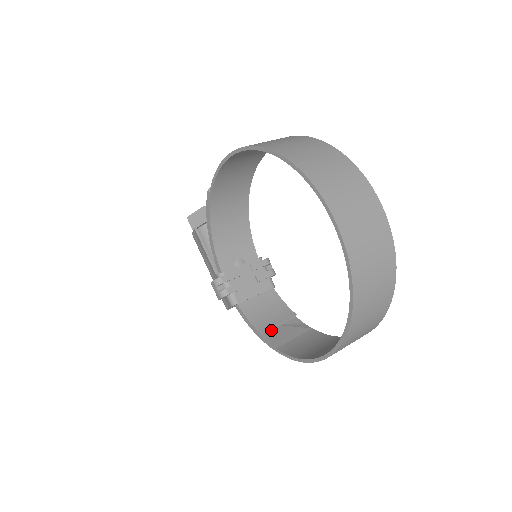
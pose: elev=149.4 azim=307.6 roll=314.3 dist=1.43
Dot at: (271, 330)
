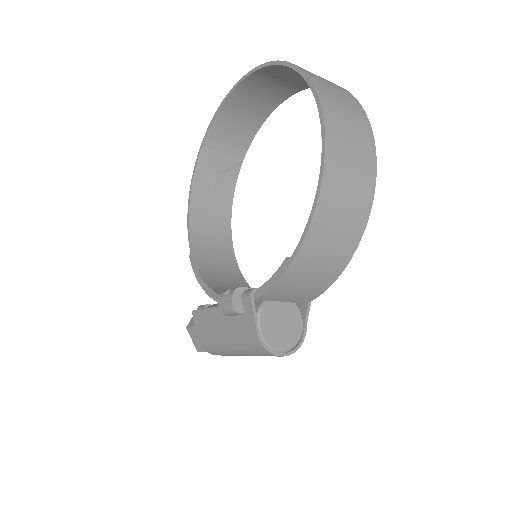
Dot at: (305, 261)
